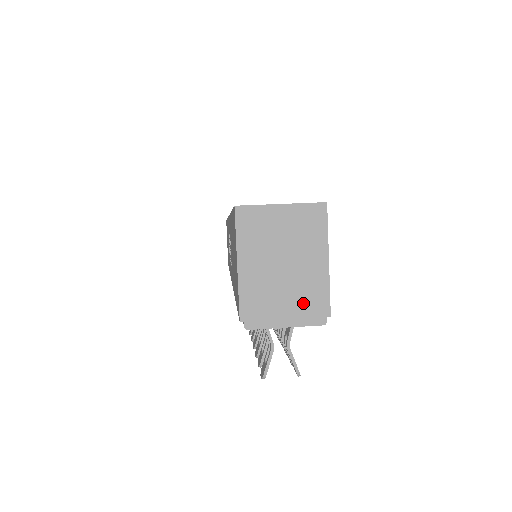
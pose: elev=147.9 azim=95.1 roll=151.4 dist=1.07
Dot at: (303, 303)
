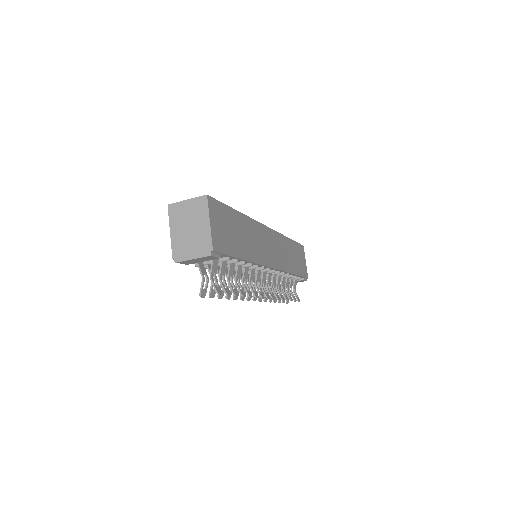
Dot at: (200, 246)
